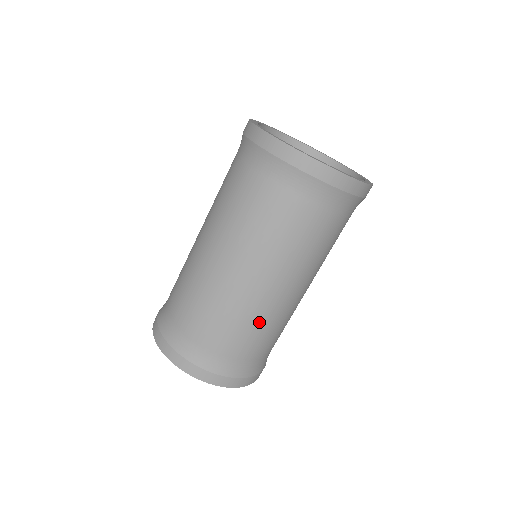
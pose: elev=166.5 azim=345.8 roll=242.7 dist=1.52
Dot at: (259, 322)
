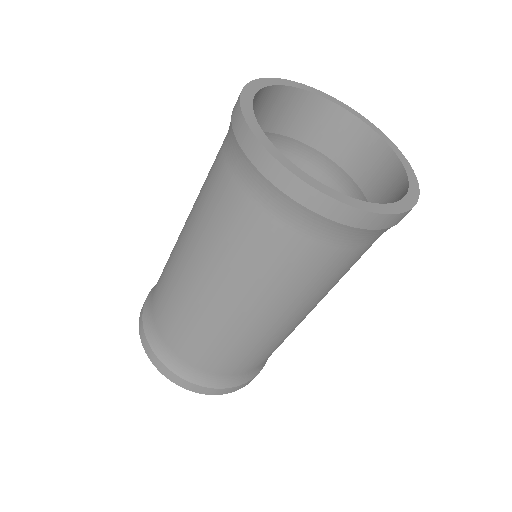
Dot at: occluded
